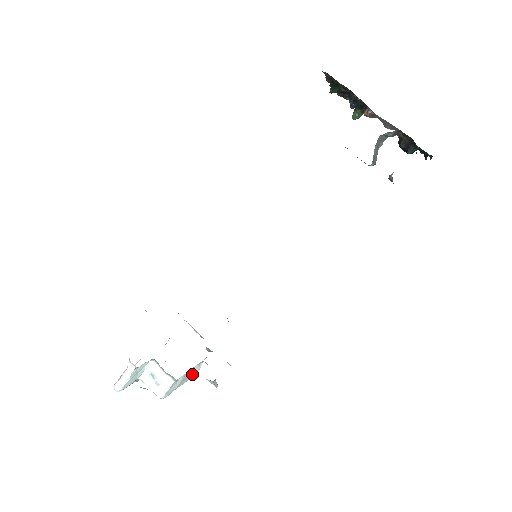
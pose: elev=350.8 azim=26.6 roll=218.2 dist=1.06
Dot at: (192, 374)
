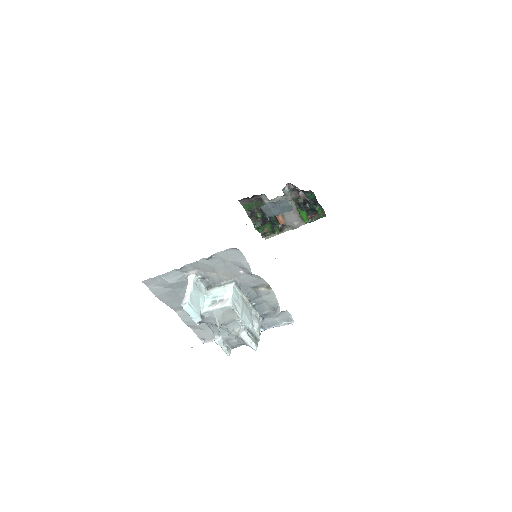
Dot at: (254, 323)
